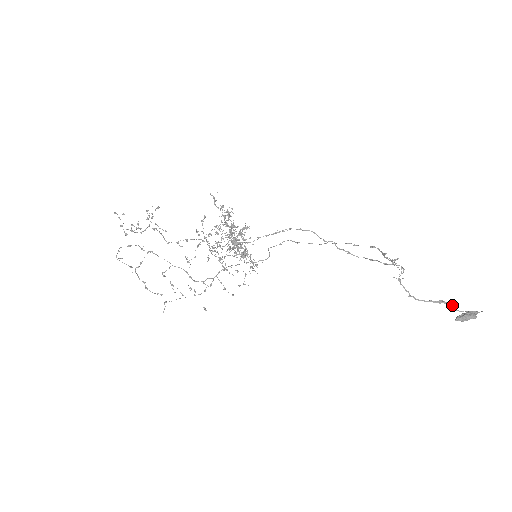
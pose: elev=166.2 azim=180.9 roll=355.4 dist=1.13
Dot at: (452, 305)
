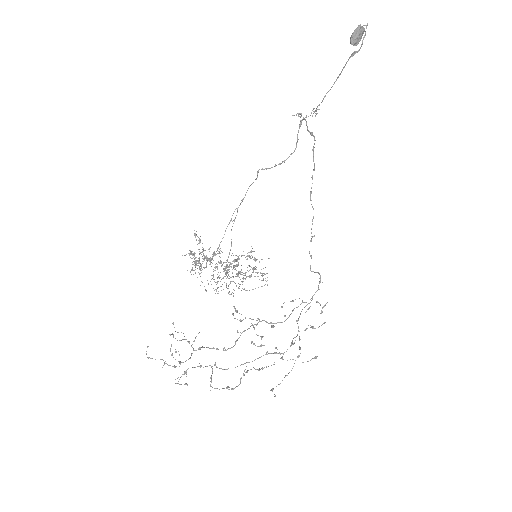
Dot at: (352, 55)
